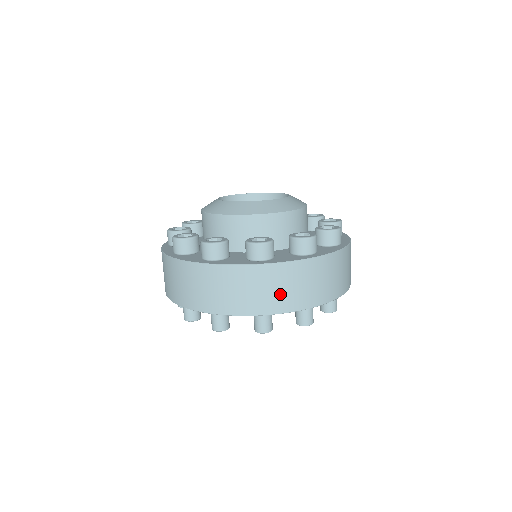
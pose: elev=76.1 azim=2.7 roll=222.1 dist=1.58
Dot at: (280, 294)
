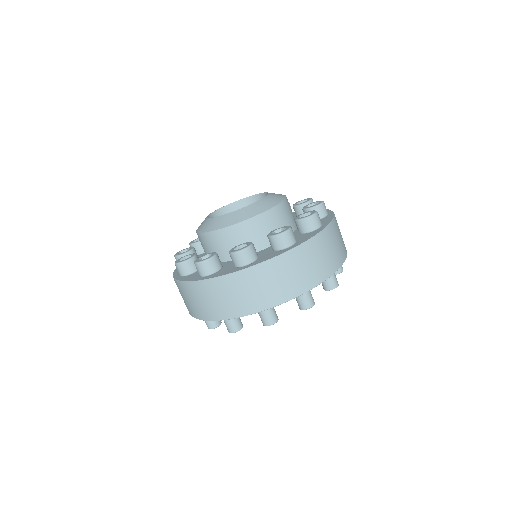
Dot at: (340, 246)
